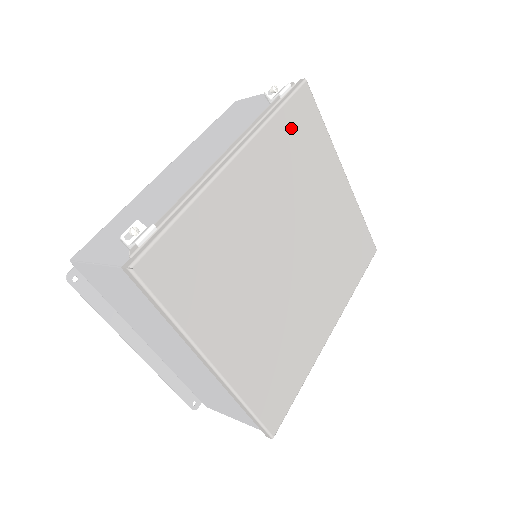
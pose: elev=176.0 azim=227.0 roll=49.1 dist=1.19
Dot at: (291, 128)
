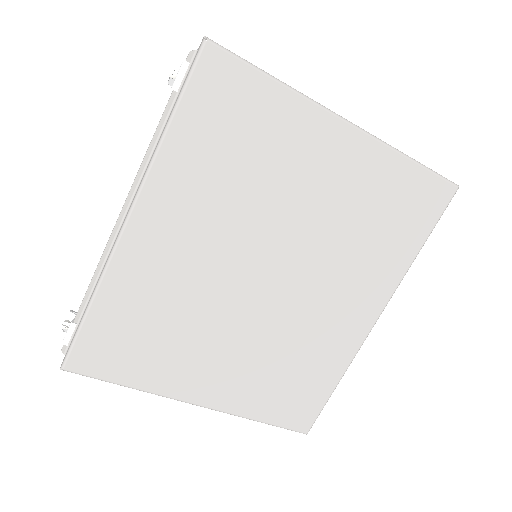
Dot at: (204, 129)
